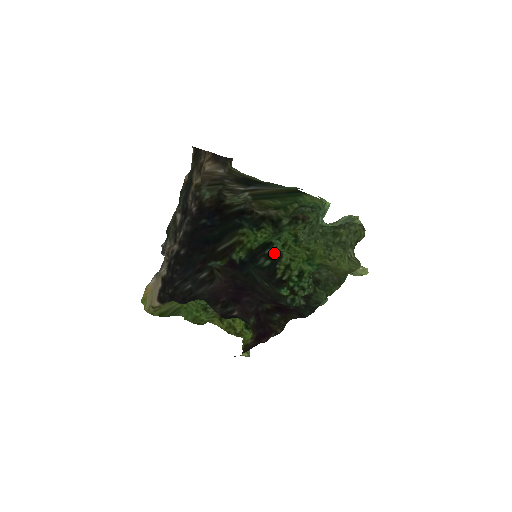
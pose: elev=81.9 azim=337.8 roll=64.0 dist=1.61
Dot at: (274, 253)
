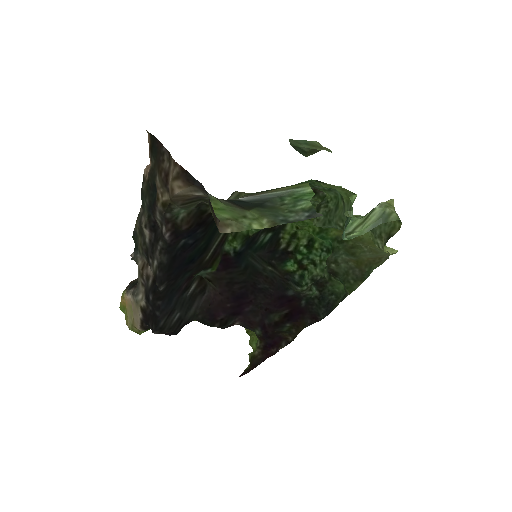
Dot at: occluded
